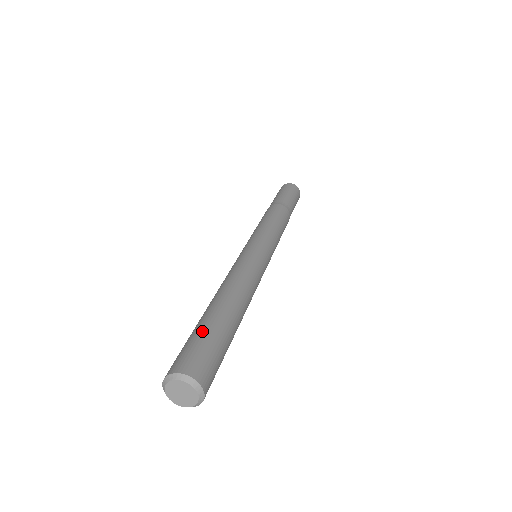
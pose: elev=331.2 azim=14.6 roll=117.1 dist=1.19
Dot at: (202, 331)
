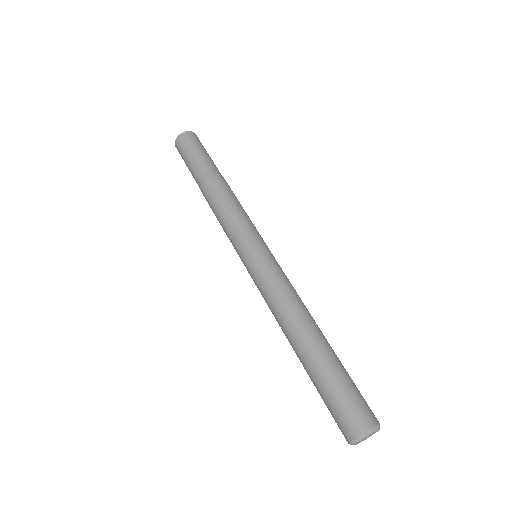
Dot at: (337, 380)
